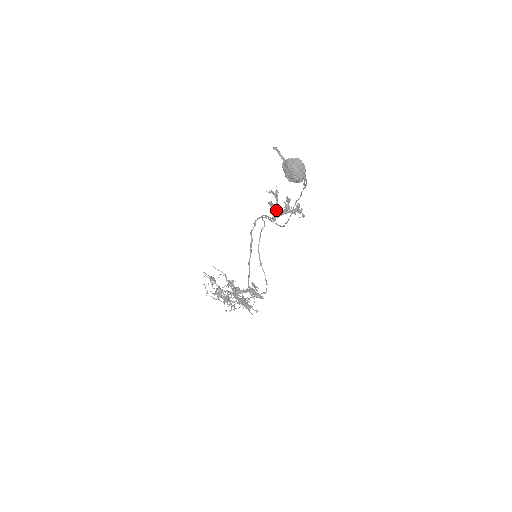
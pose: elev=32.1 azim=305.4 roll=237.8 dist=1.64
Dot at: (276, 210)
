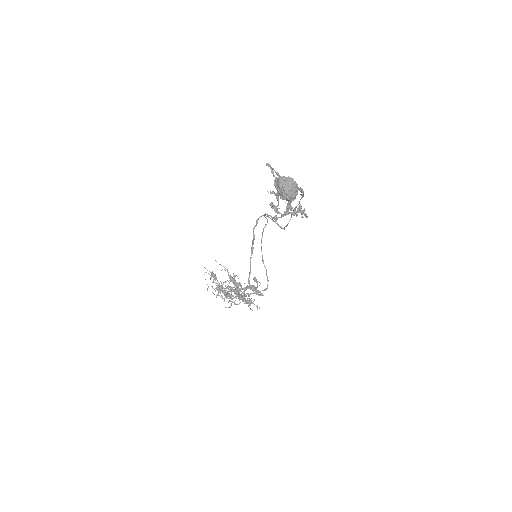
Dot at: (277, 211)
